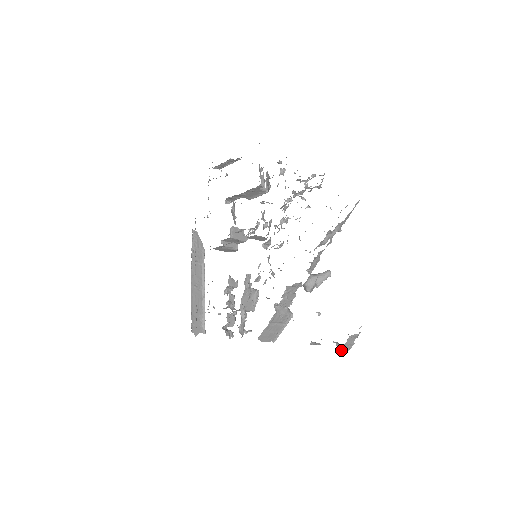
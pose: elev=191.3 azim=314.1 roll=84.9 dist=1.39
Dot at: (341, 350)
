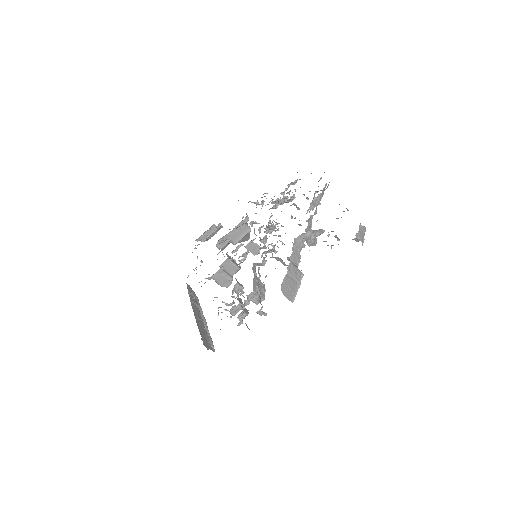
Dot at: (357, 238)
